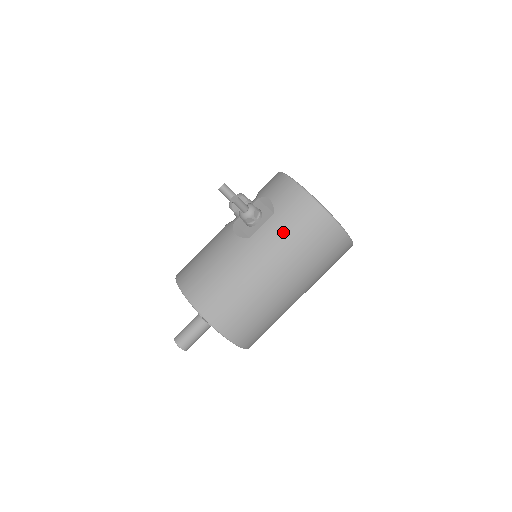
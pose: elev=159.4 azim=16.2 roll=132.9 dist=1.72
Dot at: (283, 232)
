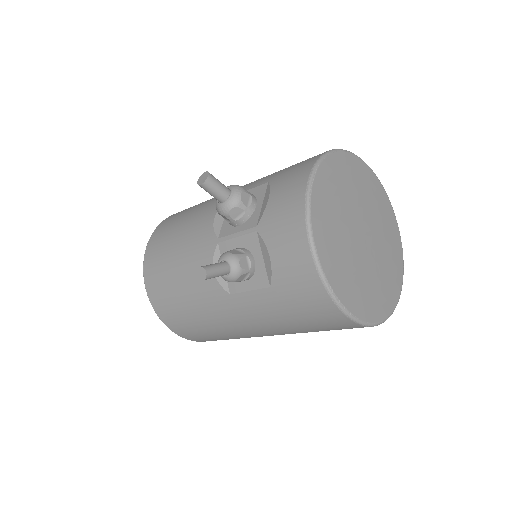
Dot at: (277, 314)
